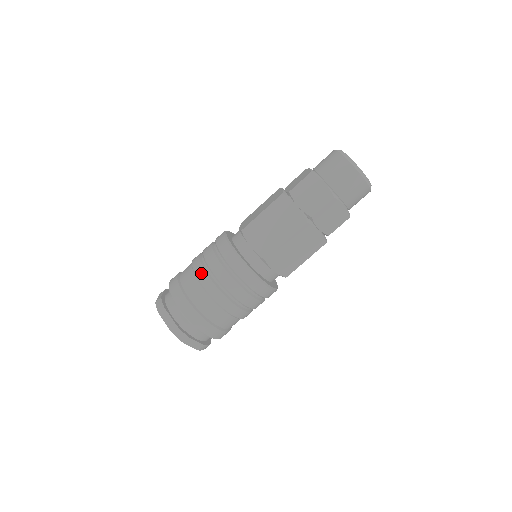
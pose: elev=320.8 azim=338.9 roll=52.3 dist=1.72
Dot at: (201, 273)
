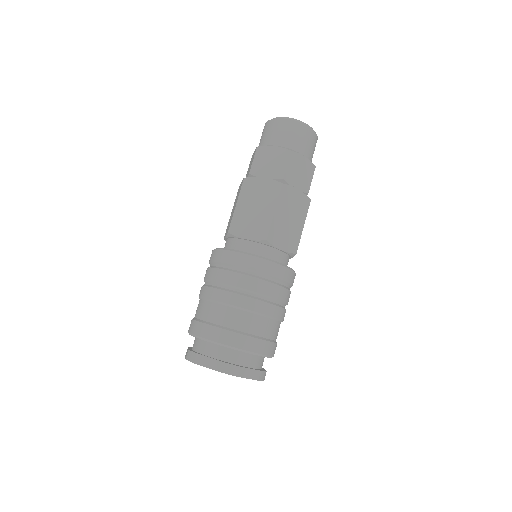
Dot at: occluded
